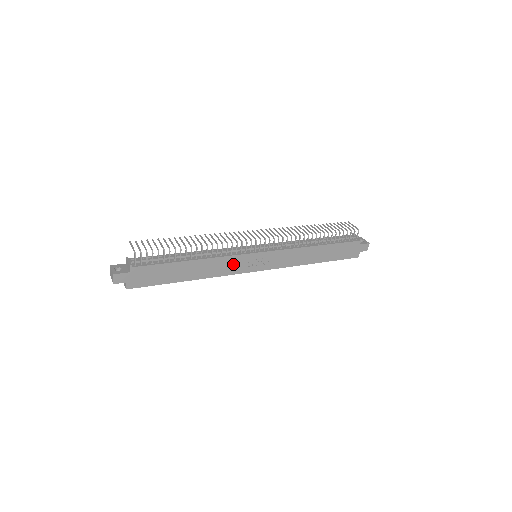
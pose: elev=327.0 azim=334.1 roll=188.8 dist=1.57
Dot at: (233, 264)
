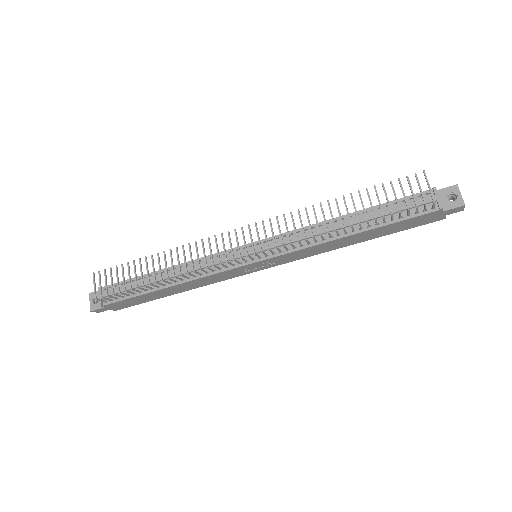
Dot at: (223, 276)
